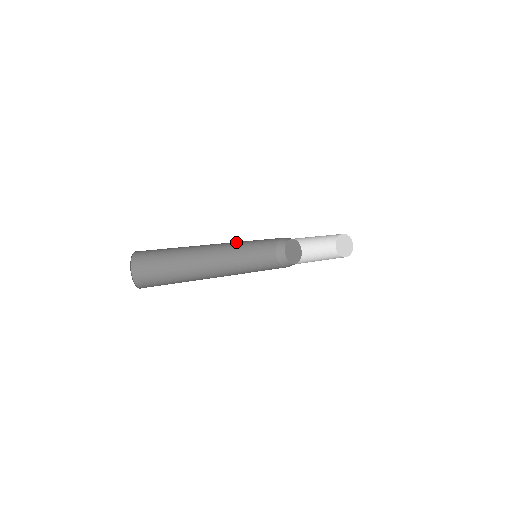
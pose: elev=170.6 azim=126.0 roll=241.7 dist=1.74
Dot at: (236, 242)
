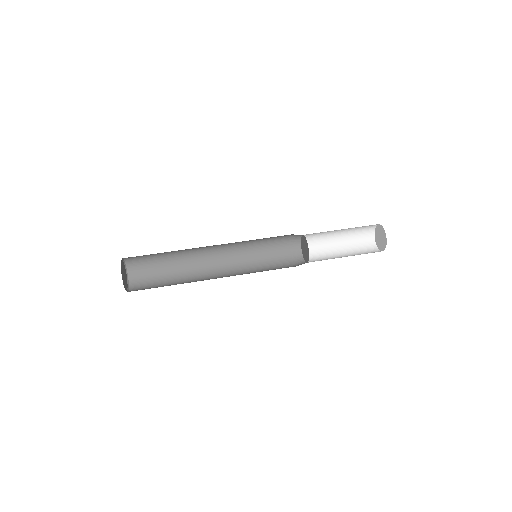
Dot at: occluded
